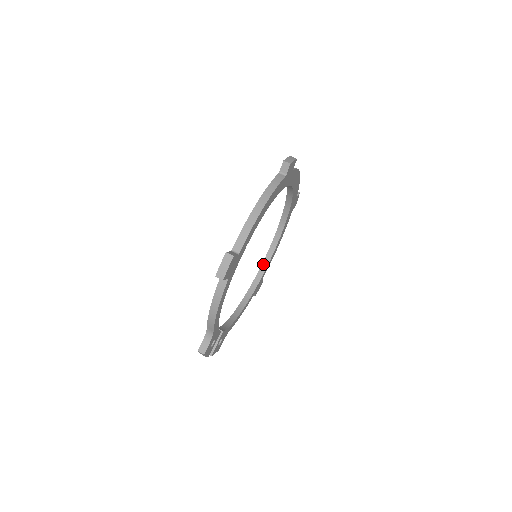
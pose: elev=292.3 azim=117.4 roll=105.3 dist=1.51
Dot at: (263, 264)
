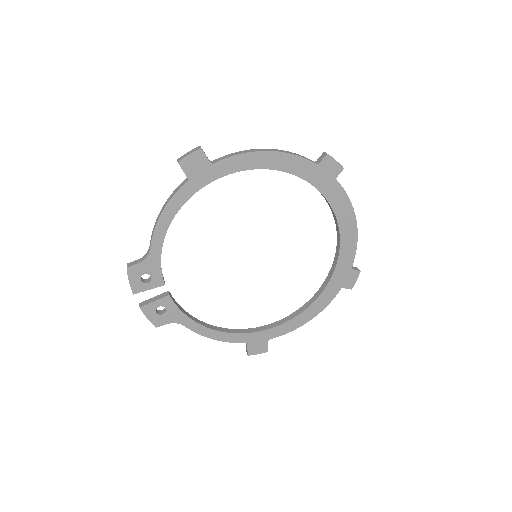
Dot at: (277, 322)
